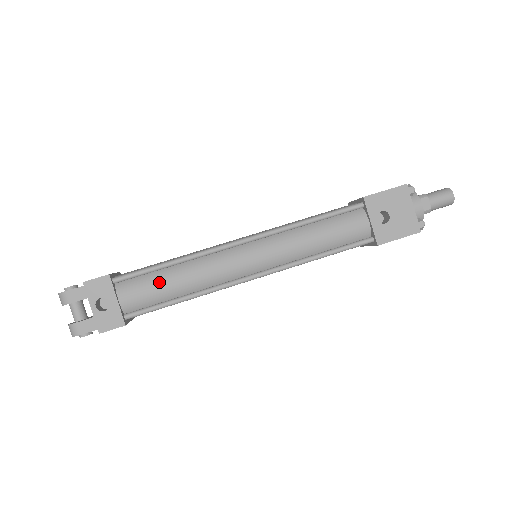
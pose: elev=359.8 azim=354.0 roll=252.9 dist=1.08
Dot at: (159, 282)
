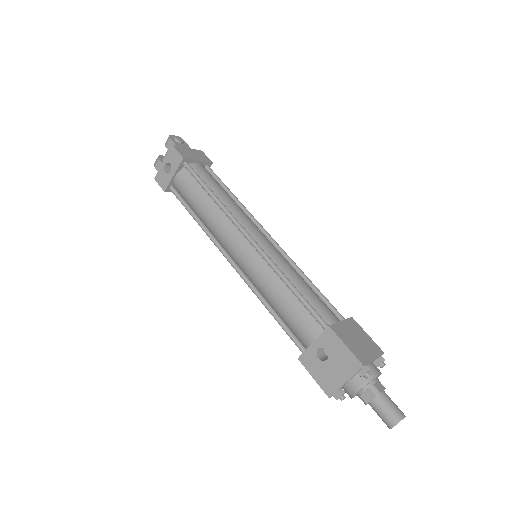
Dot at: (196, 195)
